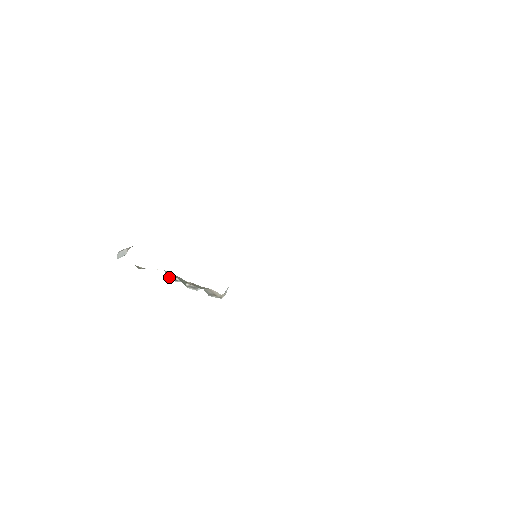
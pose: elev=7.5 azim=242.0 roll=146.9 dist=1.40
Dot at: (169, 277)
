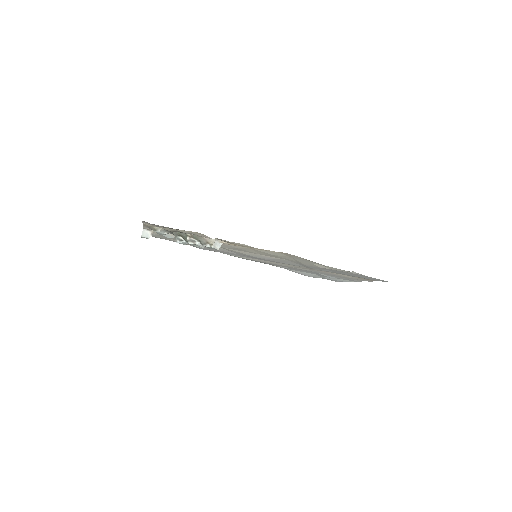
Dot at: (176, 239)
